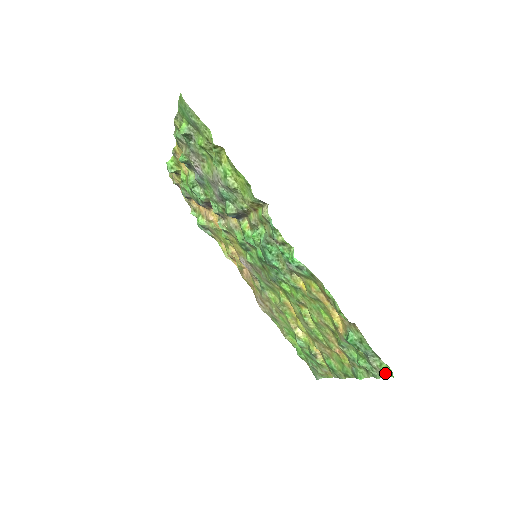
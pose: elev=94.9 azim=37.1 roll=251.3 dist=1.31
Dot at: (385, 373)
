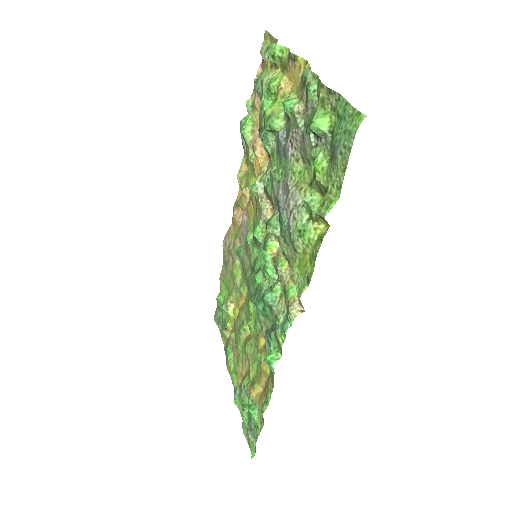
Dot at: (250, 445)
